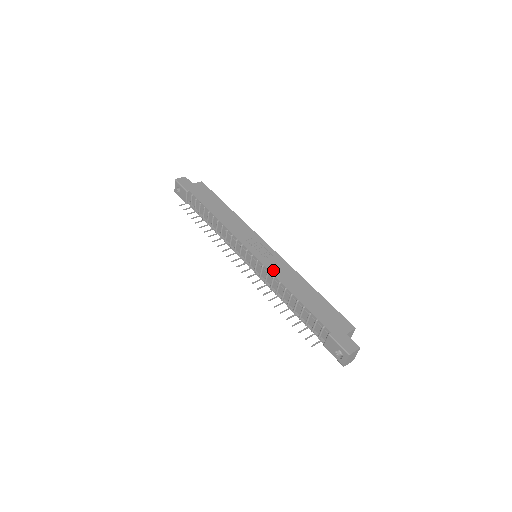
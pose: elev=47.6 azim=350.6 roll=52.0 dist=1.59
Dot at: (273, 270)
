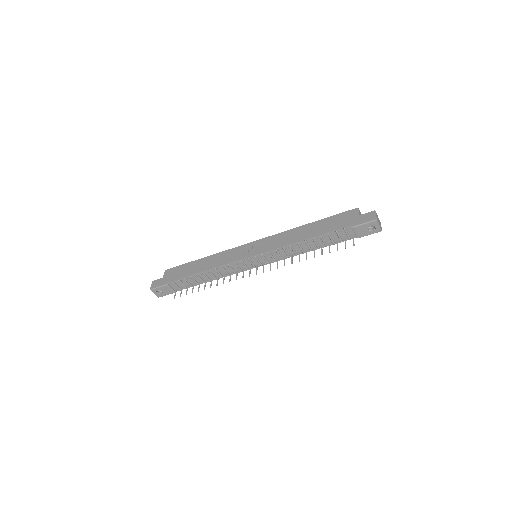
Dot at: (277, 246)
